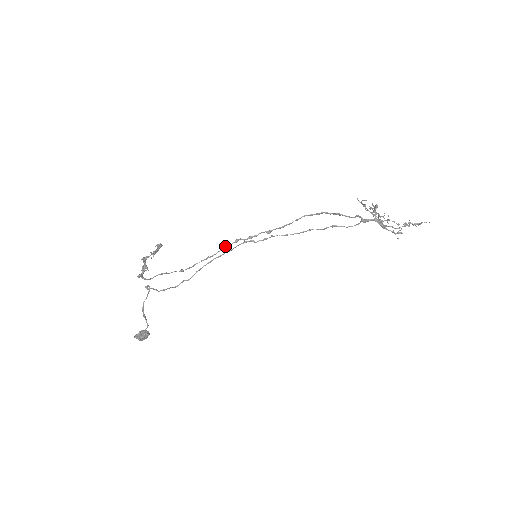
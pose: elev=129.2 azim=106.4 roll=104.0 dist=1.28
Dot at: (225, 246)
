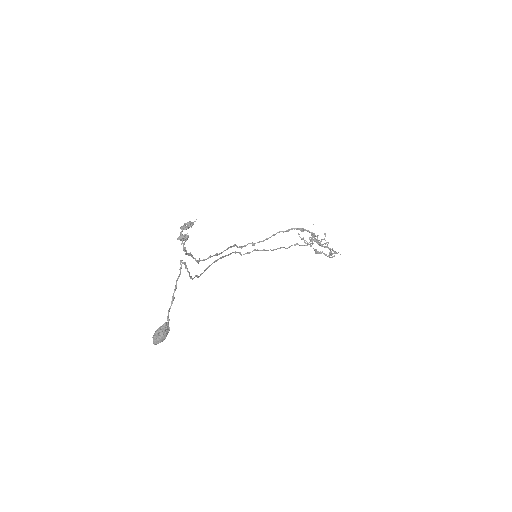
Dot at: occluded
